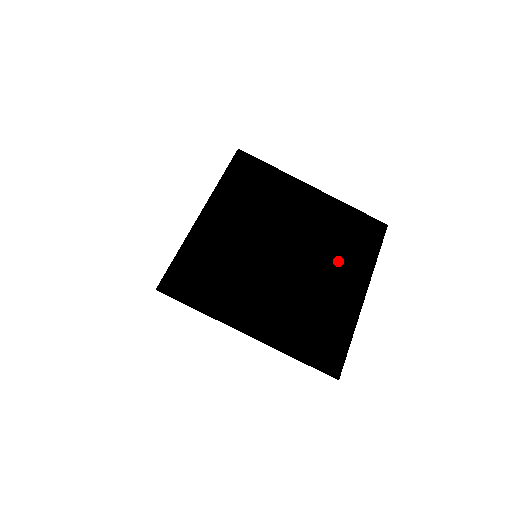
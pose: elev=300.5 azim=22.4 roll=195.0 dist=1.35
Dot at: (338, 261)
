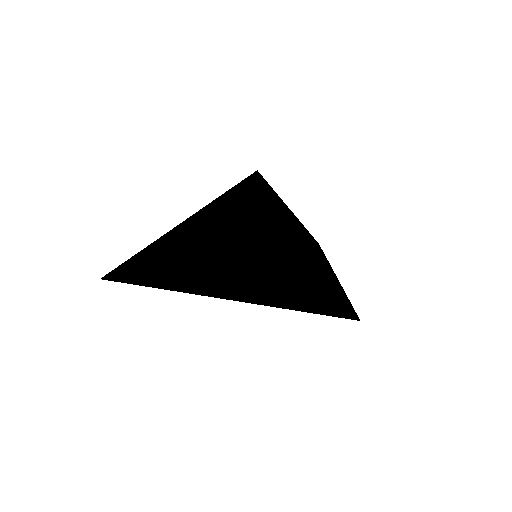
Dot at: occluded
